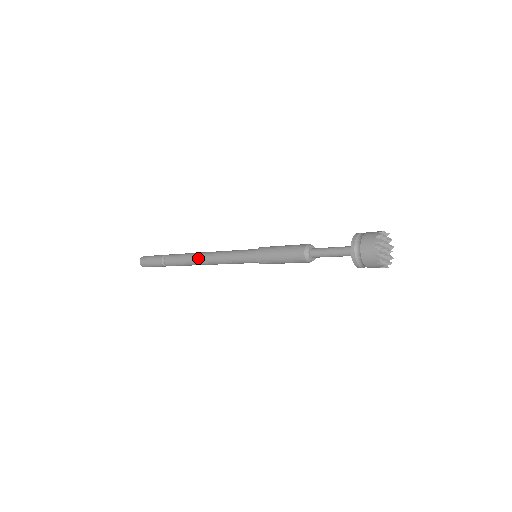
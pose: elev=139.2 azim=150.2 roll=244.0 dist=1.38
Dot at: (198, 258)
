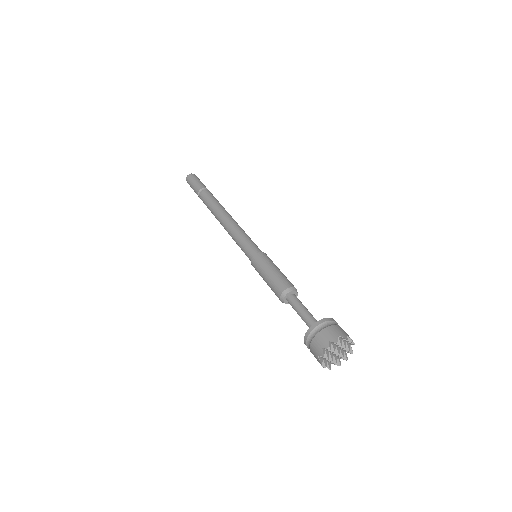
Dot at: (218, 220)
